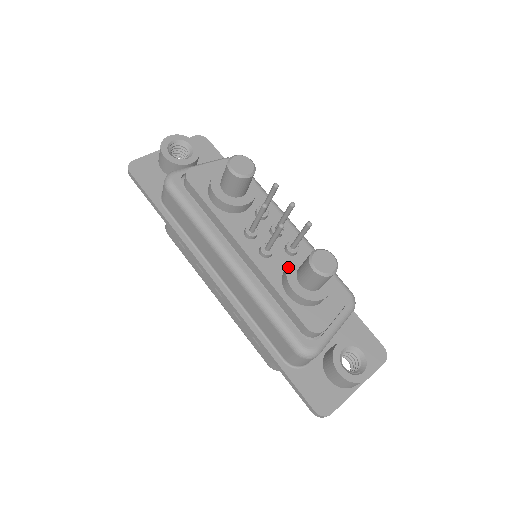
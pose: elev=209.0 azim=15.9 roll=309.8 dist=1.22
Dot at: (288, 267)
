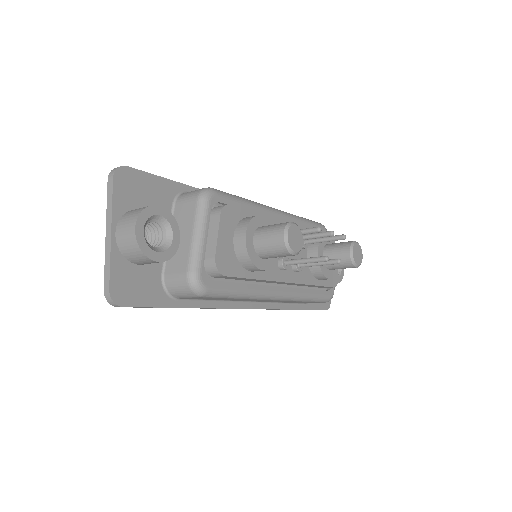
Dot at: (320, 266)
